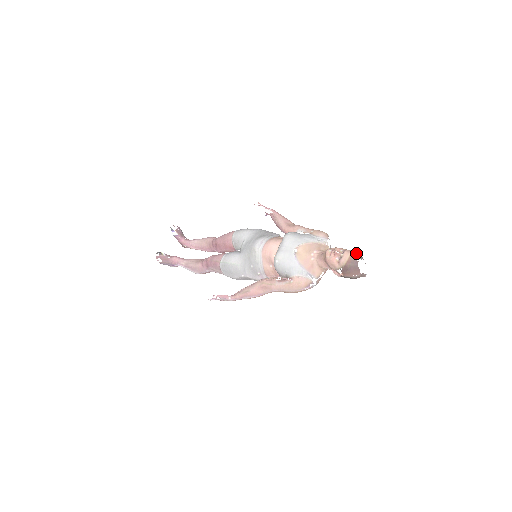
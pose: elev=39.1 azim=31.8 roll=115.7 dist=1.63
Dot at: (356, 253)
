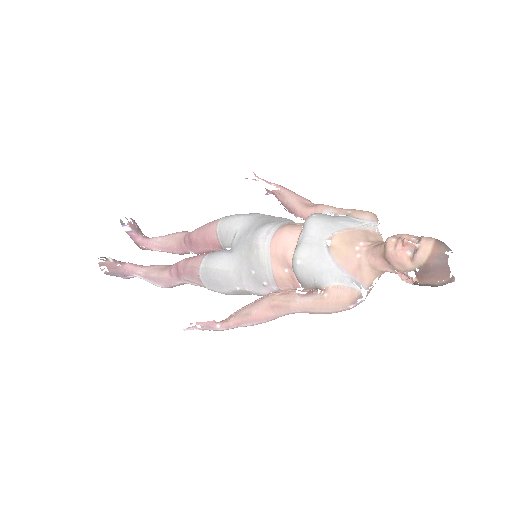
Dot at: (441, 241)
